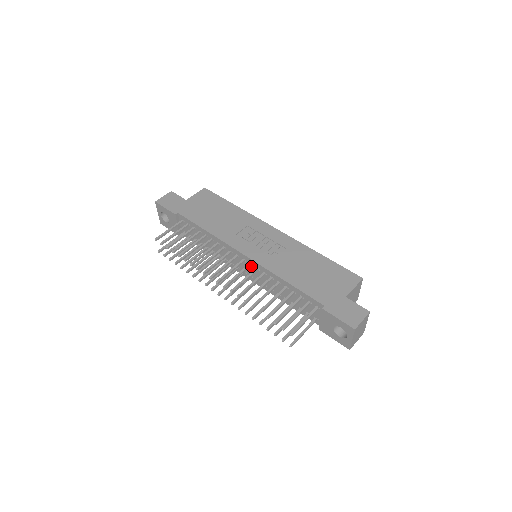
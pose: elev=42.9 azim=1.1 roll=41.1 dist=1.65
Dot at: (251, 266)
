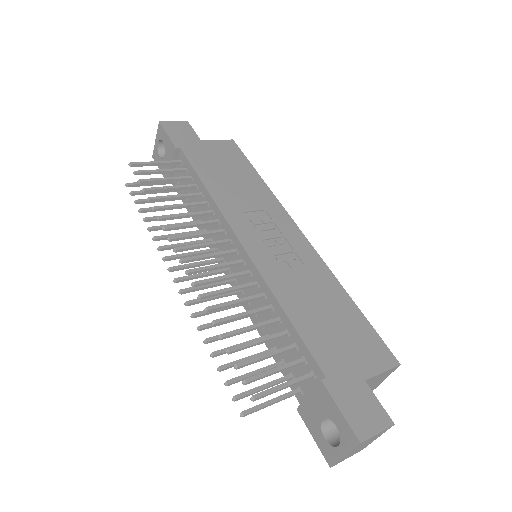
Dot at: (242, 264)
